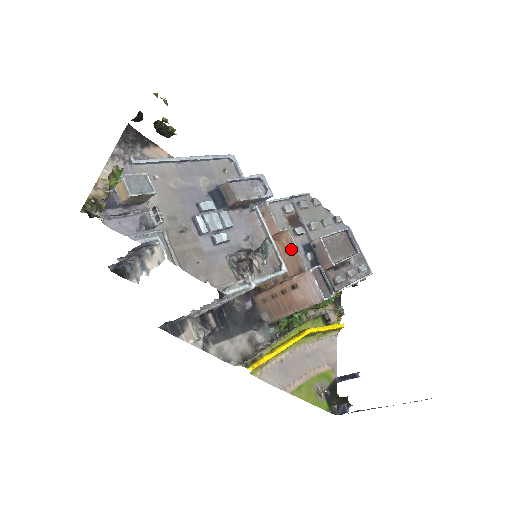
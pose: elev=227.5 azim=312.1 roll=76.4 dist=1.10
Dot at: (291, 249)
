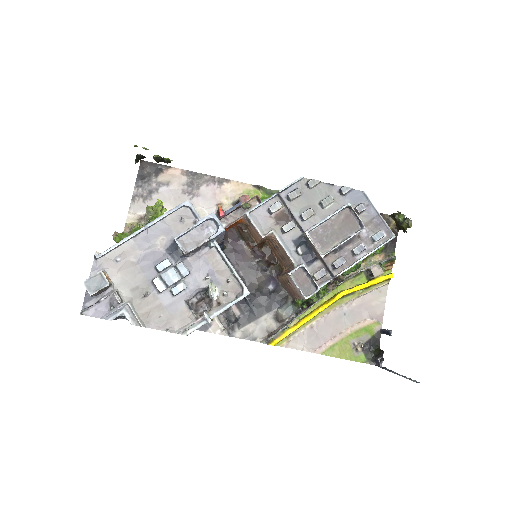
Dot at: (281, 247)
